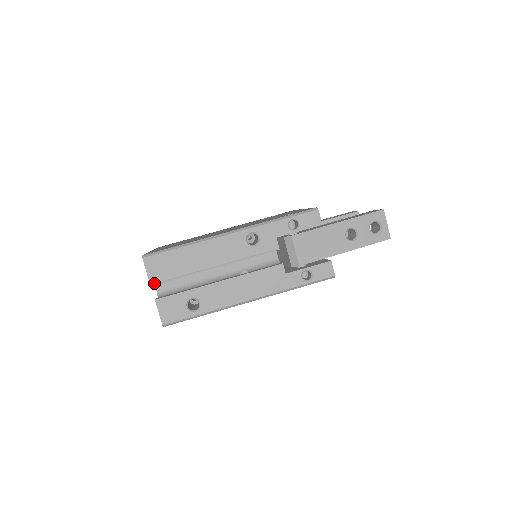
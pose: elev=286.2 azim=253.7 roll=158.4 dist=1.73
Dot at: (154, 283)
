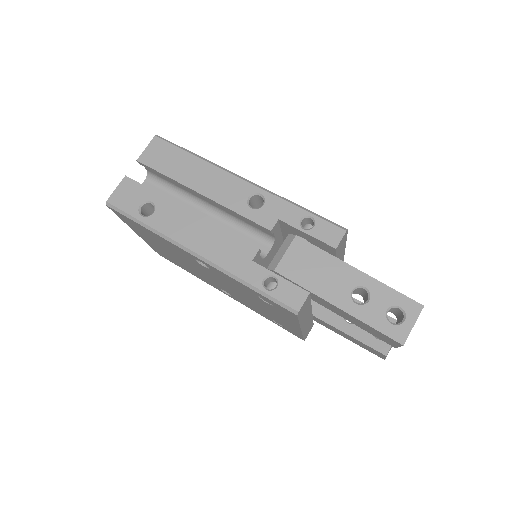
Dot at: (146, 178)
